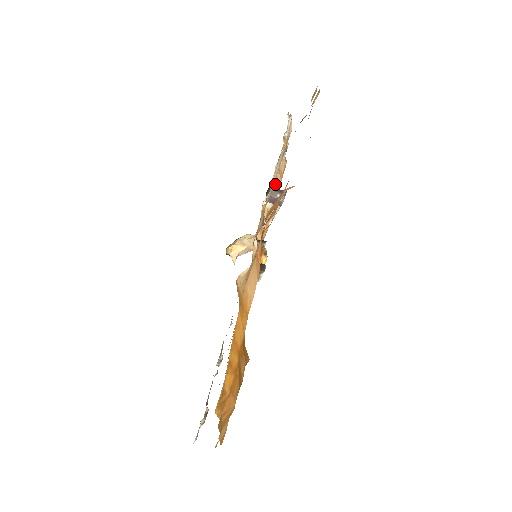
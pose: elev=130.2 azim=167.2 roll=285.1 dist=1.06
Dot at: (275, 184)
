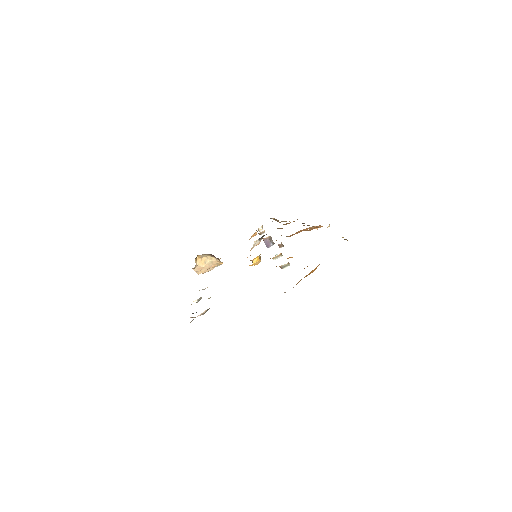
Dot at: occluded
